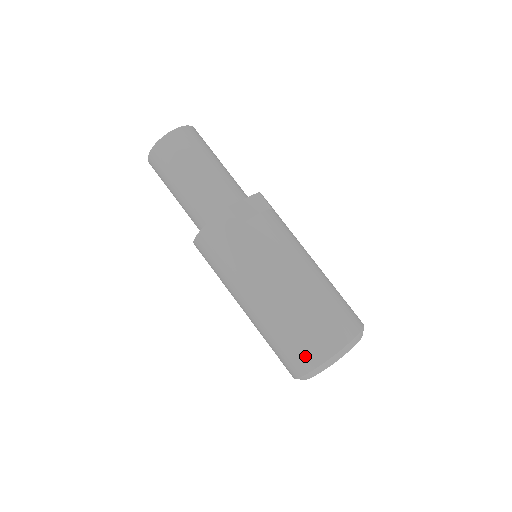
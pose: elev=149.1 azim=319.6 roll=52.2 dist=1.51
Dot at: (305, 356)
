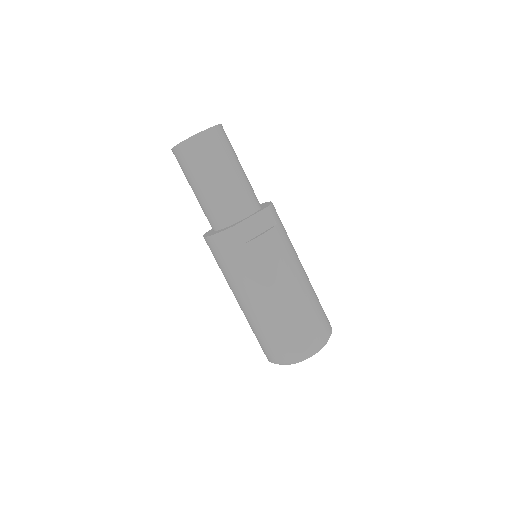
Dot at: (275, 353)
